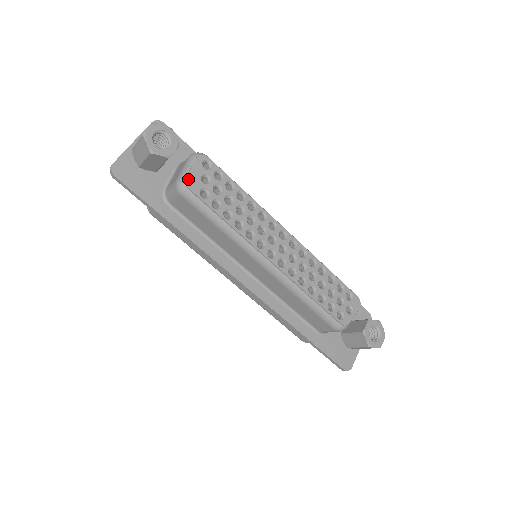
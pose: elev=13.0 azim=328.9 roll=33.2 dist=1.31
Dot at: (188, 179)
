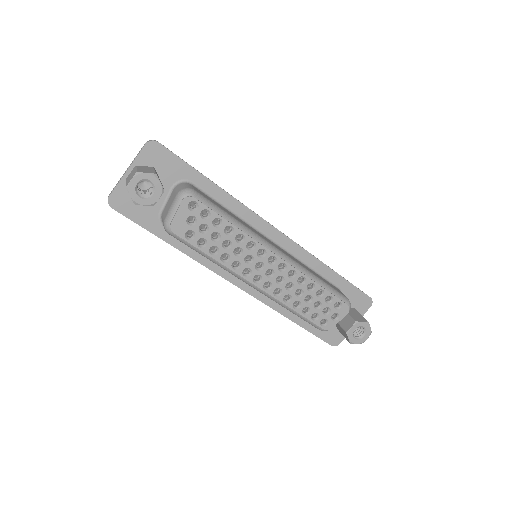
Dot at: (173, 224)
